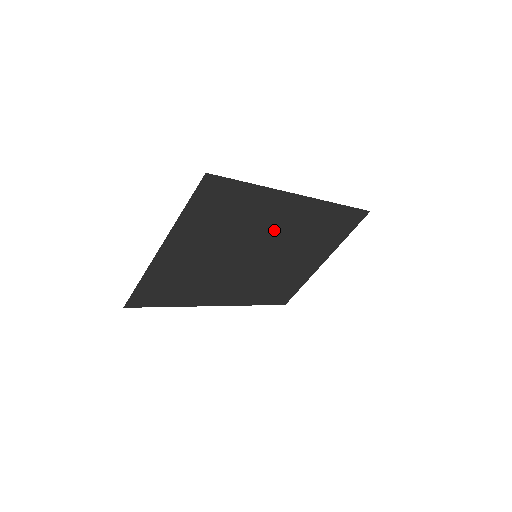
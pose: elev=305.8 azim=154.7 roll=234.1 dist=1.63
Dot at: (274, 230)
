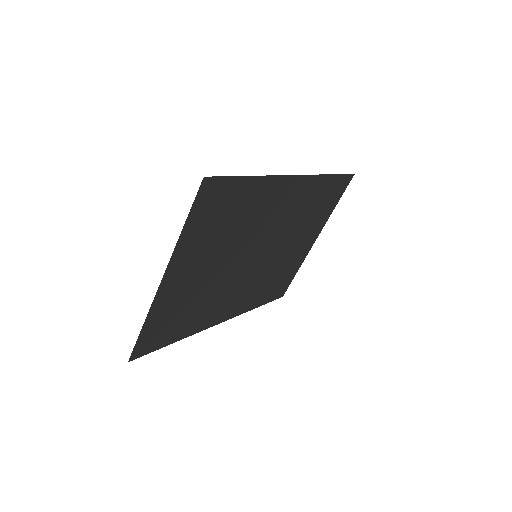
Dot at: (272, 222)
